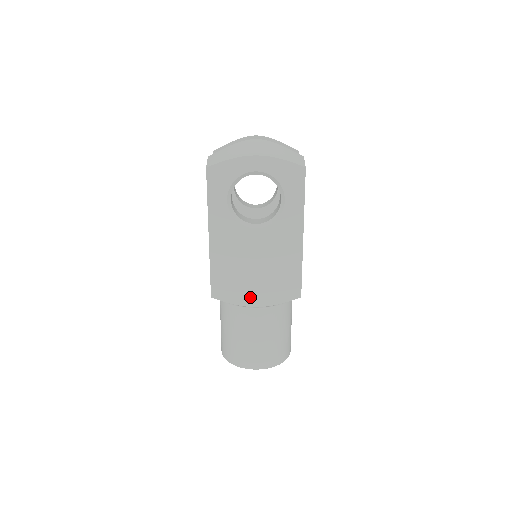
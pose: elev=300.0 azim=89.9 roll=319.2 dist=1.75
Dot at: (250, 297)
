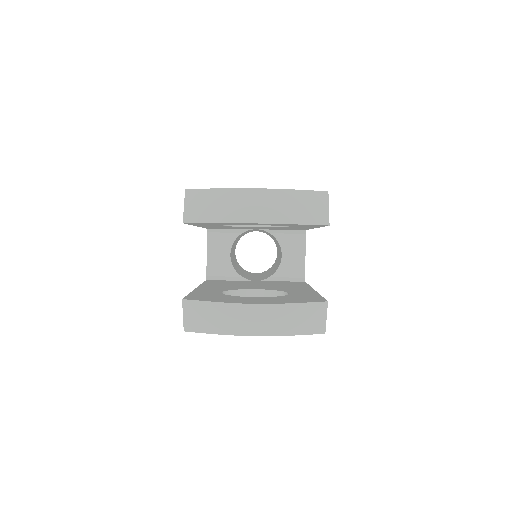
Dot at: occluded
